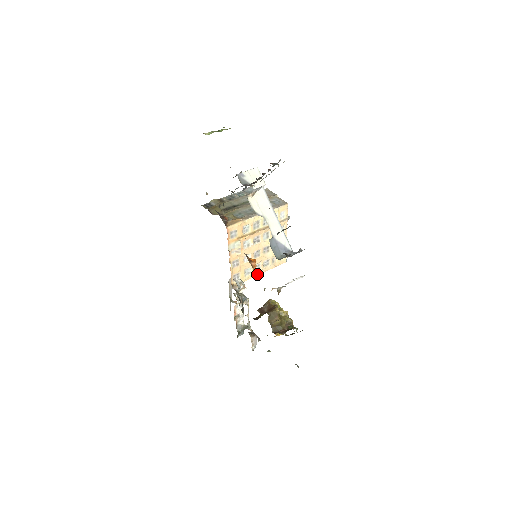
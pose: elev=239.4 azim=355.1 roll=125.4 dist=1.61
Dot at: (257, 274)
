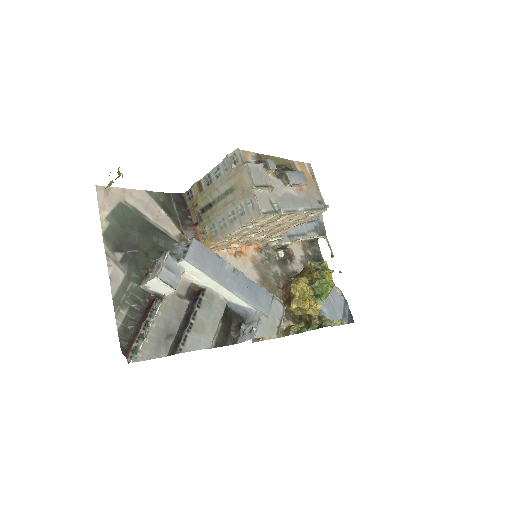
Dot at: (291, 229)
